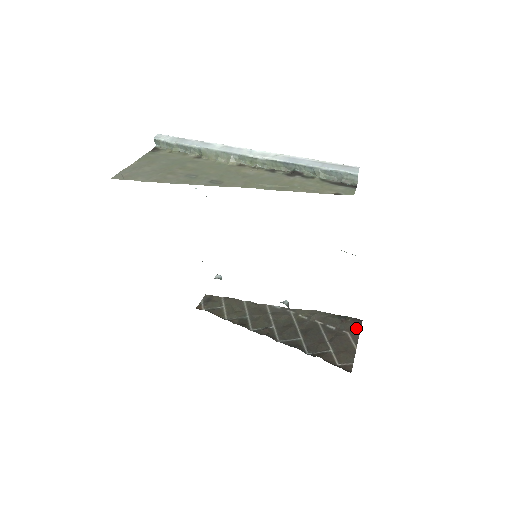
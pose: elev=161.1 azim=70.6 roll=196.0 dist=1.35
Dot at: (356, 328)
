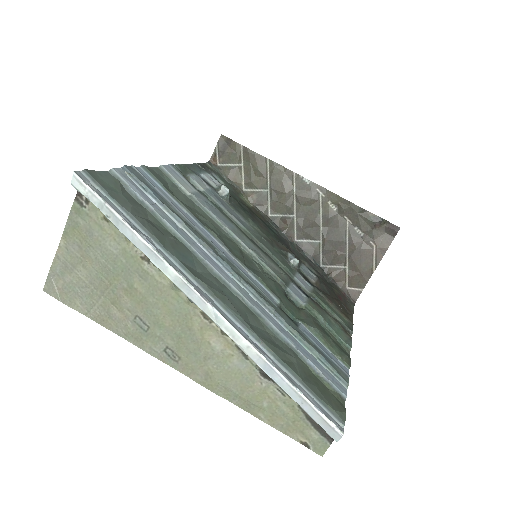
Dot at: (387, 240)
